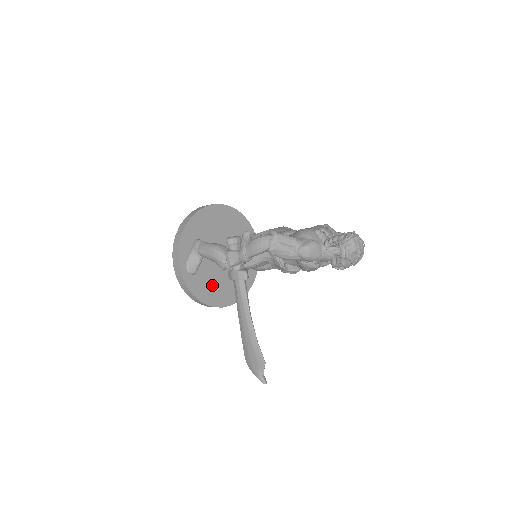
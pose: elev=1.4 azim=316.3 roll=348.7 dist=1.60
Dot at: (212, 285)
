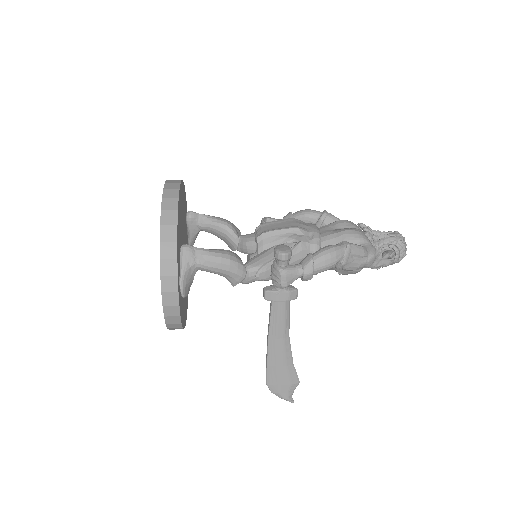
Dot at: (183, 300)
